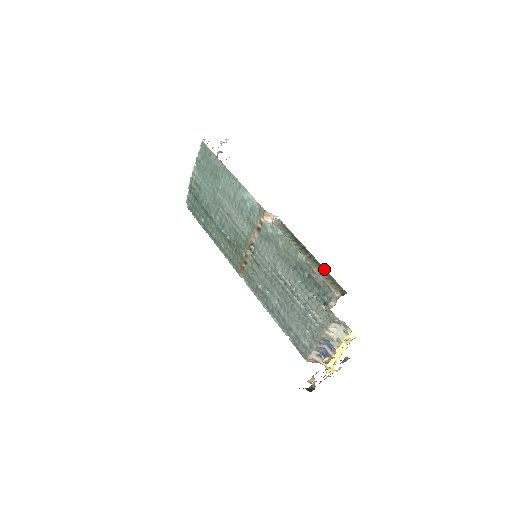
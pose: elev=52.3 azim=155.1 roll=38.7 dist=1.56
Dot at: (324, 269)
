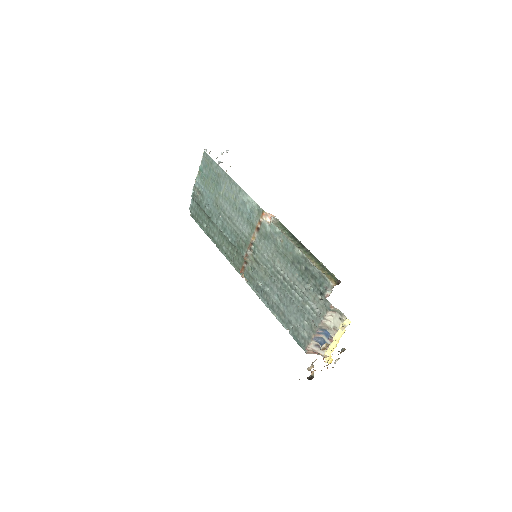
Dot at: (319, 261)
